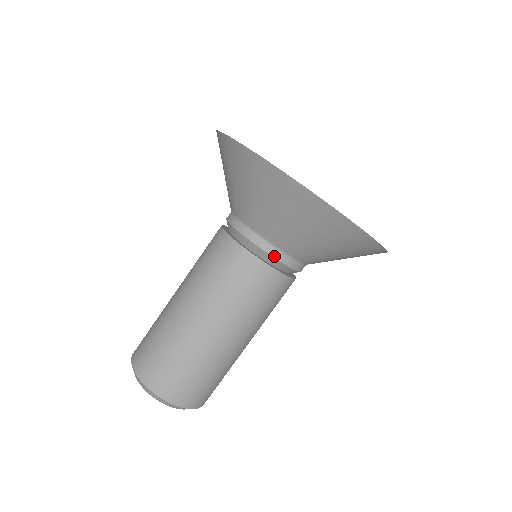
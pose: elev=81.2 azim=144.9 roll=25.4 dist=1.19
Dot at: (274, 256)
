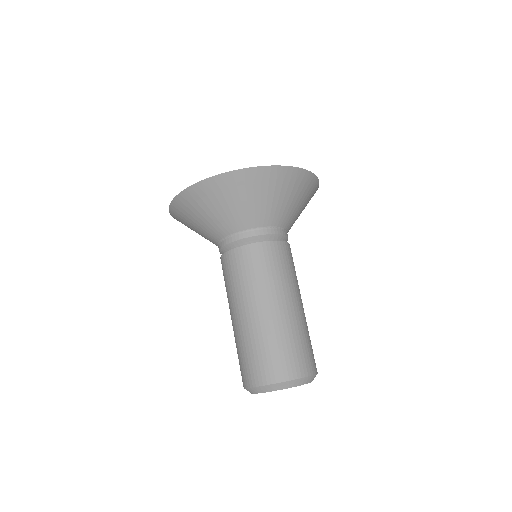
Dot at: (239, 239)
